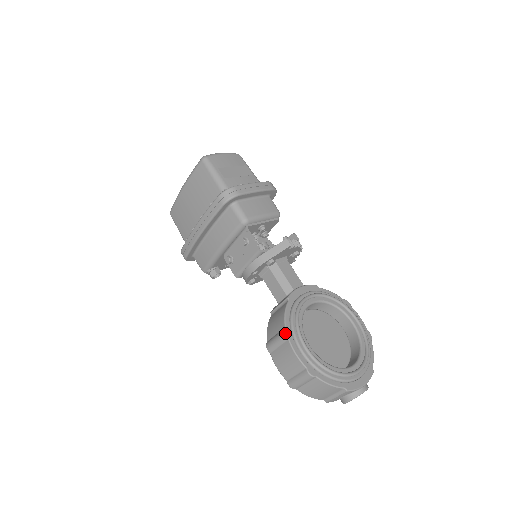
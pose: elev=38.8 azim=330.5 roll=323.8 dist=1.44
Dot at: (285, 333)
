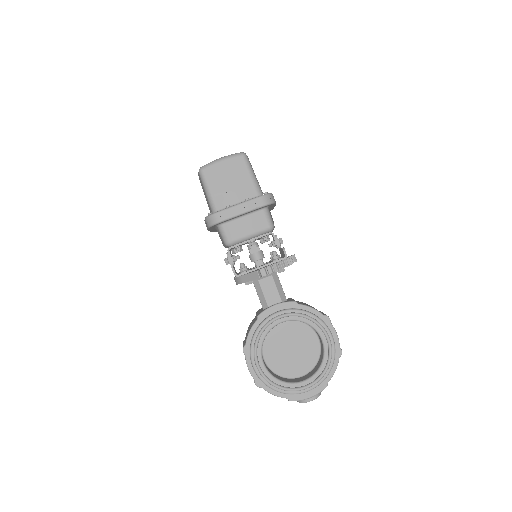
Dot at: (243, 350)
